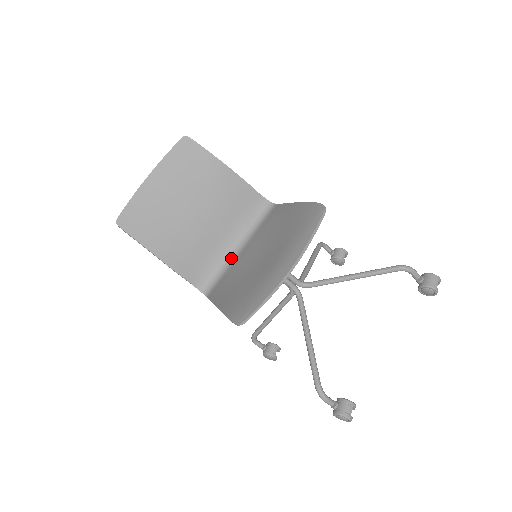
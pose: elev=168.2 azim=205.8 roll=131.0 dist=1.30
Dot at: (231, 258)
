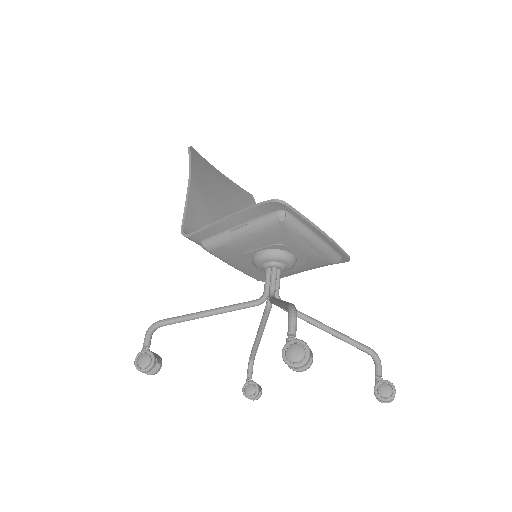
Dot at: occluded
